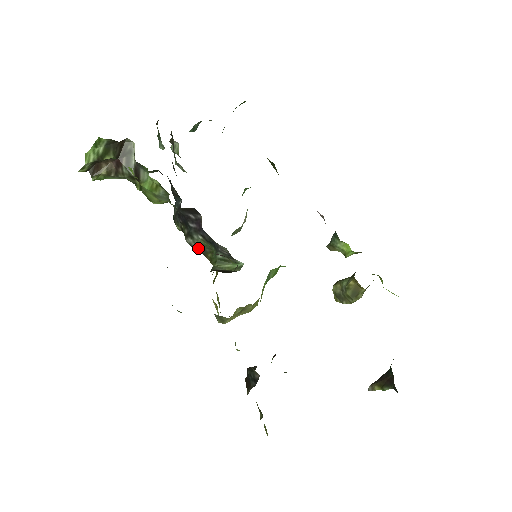
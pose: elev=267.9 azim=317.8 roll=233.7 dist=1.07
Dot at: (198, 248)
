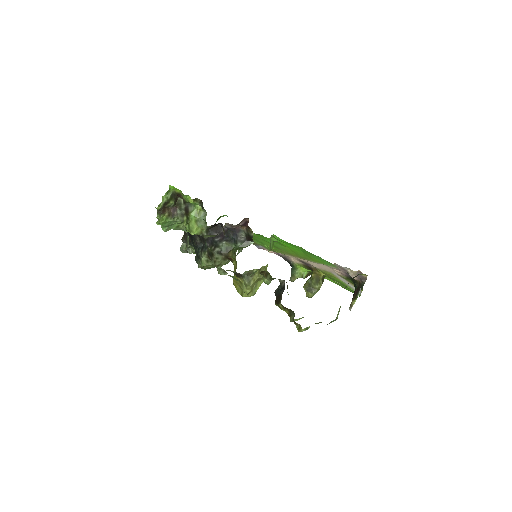
Dot at: (223, 251)
